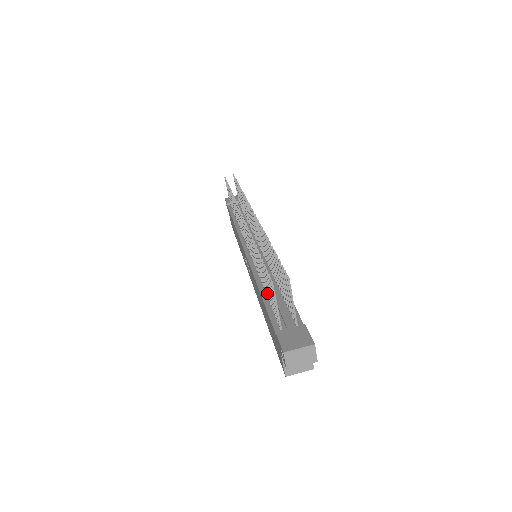
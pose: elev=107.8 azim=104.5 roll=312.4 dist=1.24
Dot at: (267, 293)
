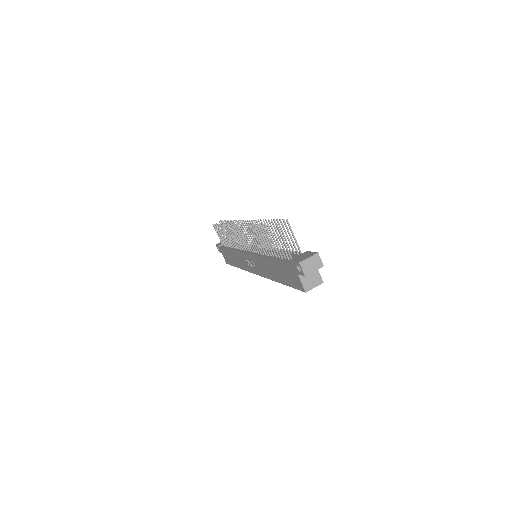
Dot at: (274, 253)
